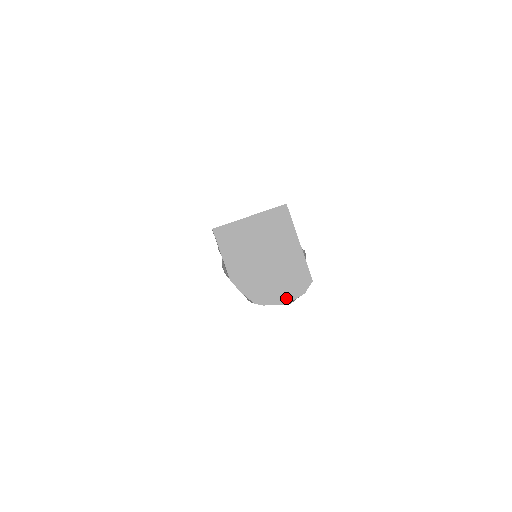
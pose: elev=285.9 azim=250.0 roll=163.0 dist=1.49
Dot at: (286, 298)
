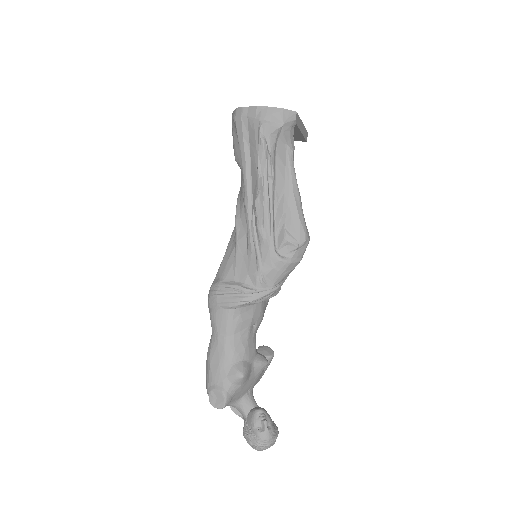
Dot at: (265, 108)
